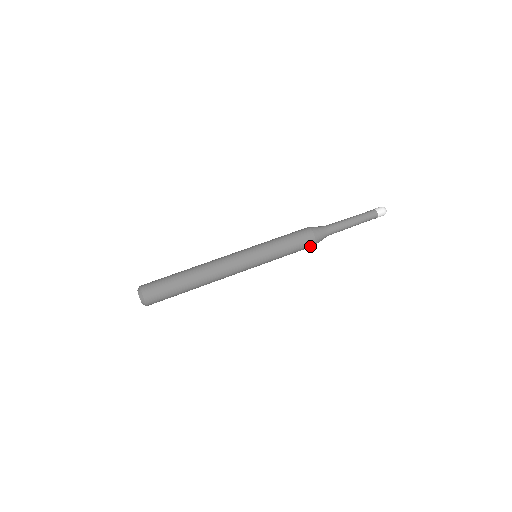
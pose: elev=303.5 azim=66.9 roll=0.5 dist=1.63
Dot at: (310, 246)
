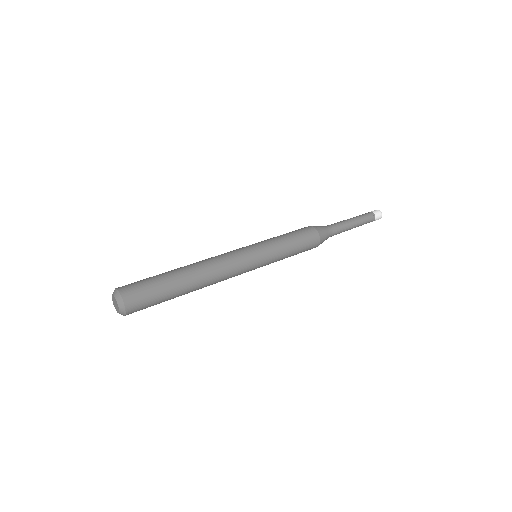
Dot at: (315, 241)
